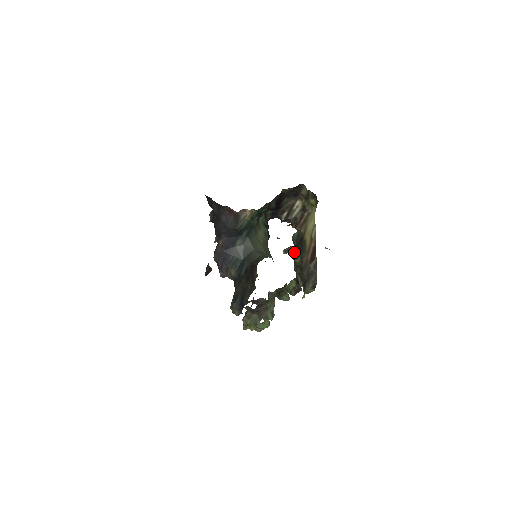
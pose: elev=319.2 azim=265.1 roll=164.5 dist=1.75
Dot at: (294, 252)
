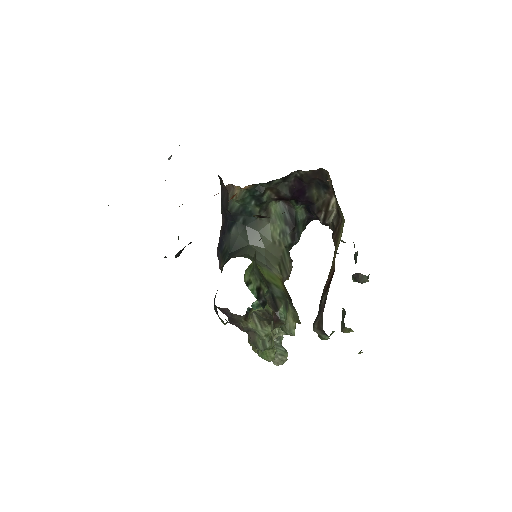
Dot at: occluded
